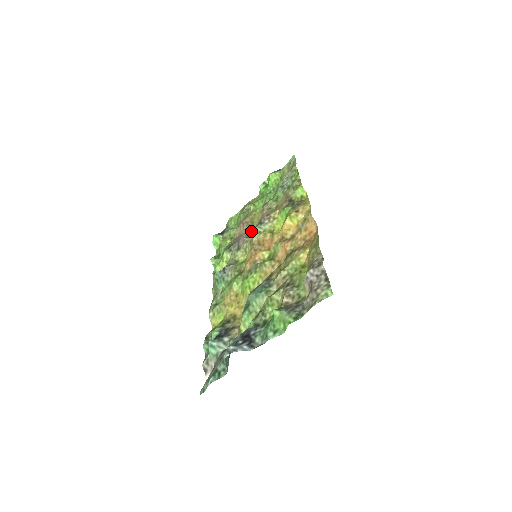
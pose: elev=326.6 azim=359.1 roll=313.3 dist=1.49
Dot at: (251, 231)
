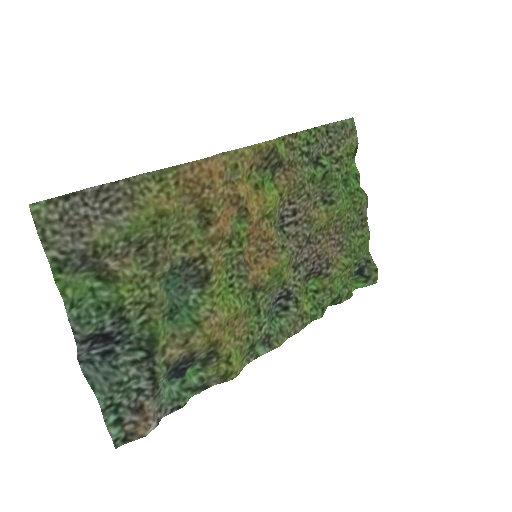
Dot at: (308, 238)
